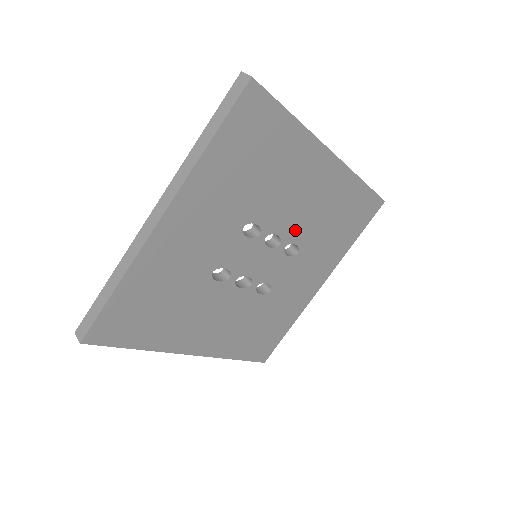
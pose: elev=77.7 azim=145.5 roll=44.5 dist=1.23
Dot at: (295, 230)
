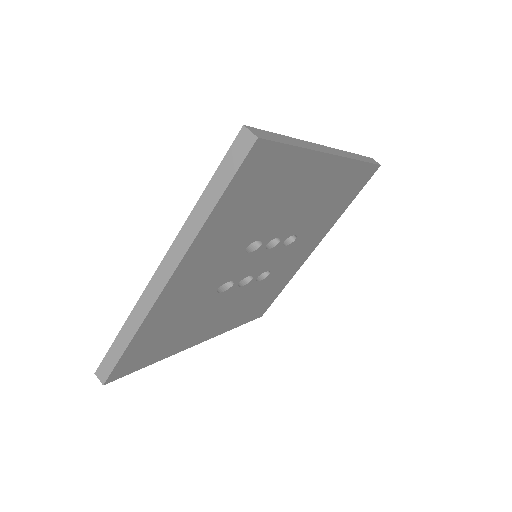
Dot at: (294, 226)
